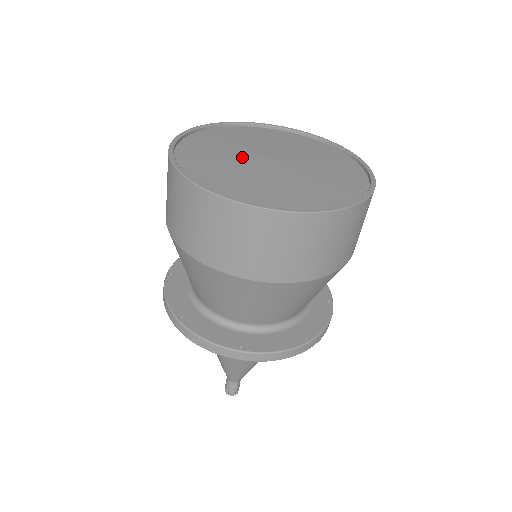
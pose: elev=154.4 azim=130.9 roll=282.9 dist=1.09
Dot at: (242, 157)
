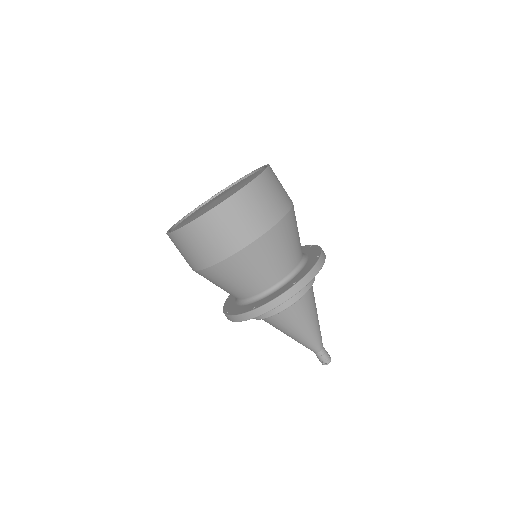
Dot at: occluded
